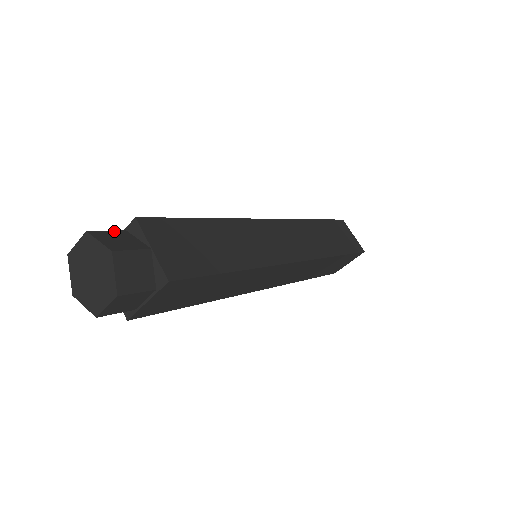
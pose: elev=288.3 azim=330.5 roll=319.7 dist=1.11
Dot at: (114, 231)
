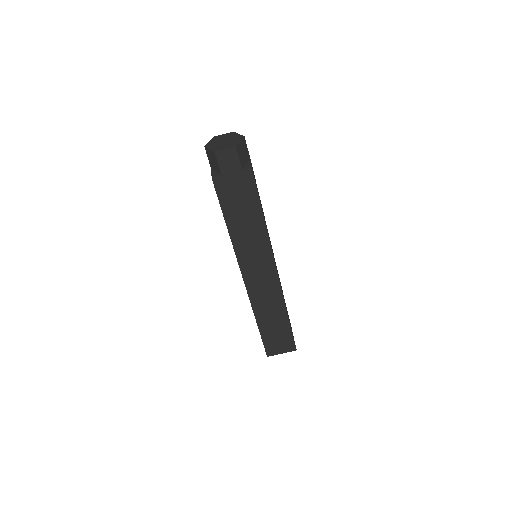
Dot at: occluded
